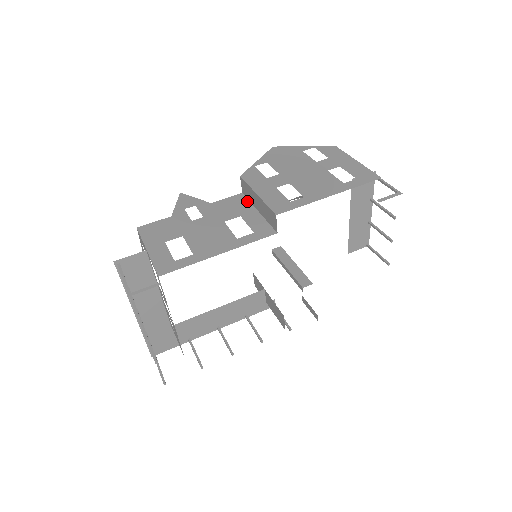
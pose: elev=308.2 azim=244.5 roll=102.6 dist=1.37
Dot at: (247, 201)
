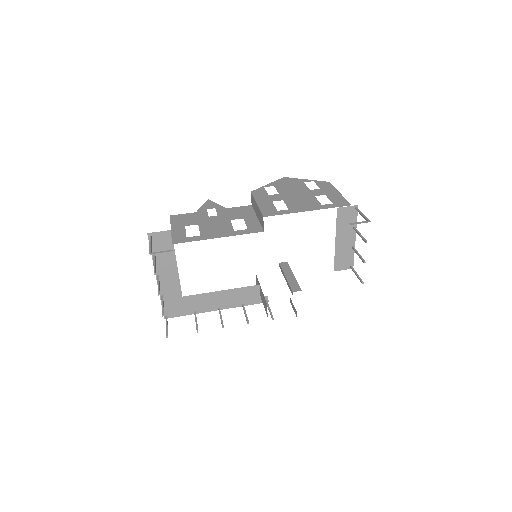
Dot at: (252, 210)
